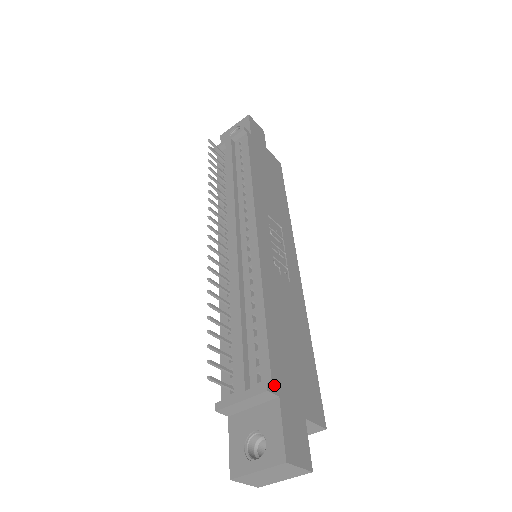
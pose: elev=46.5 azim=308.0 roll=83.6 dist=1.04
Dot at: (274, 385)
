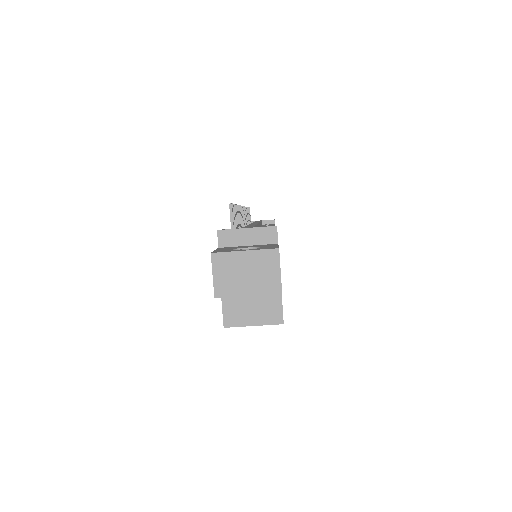
Dot at: occluded
